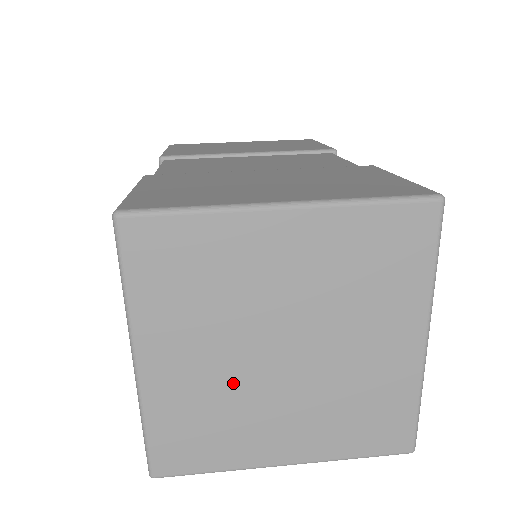
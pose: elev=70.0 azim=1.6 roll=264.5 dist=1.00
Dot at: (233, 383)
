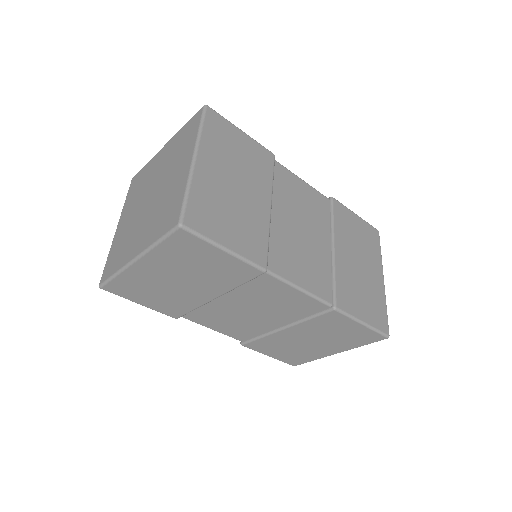
Dot at: (134, 222)
